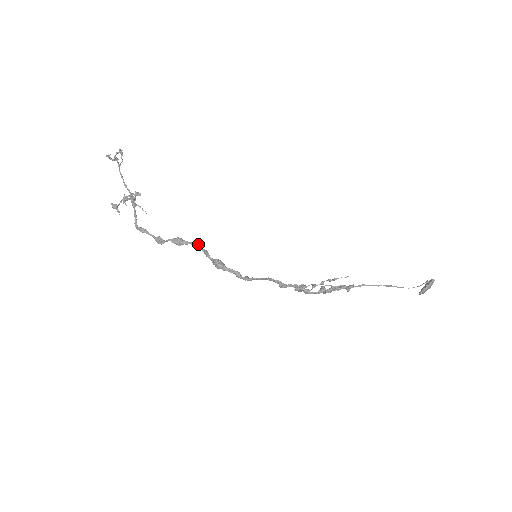
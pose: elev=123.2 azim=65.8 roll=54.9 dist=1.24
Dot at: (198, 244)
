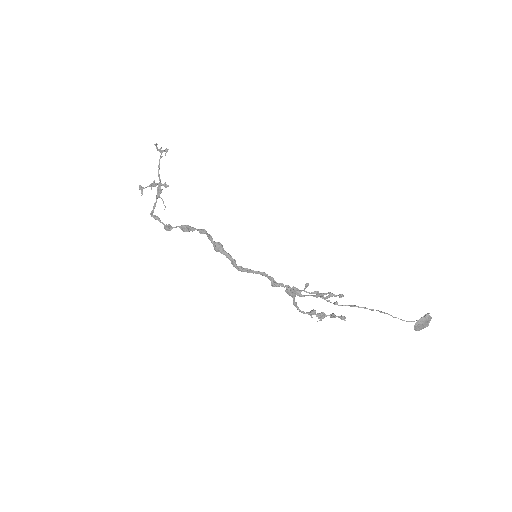
Dot at: (205, 230)
